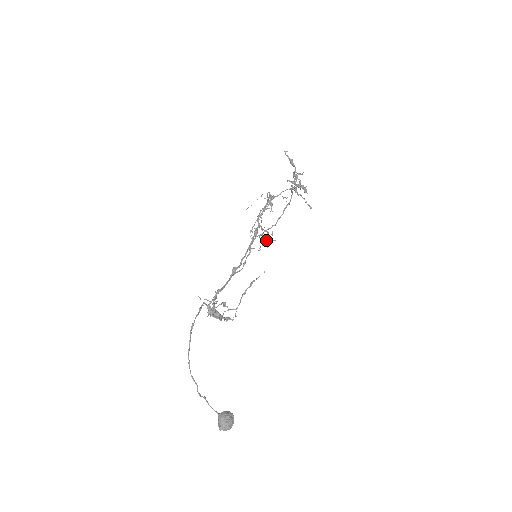
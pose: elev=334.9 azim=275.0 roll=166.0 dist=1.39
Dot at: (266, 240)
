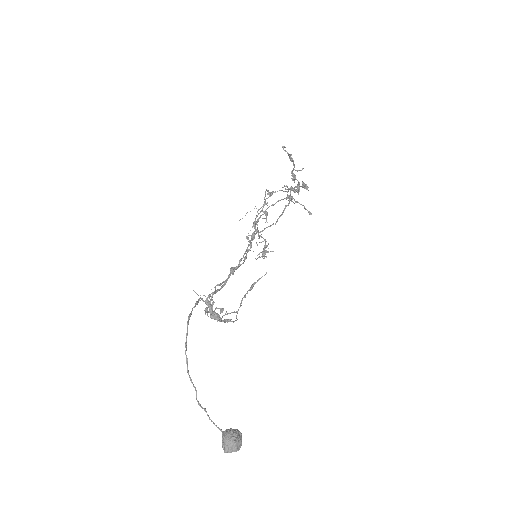
Dot at: (263, 250)
